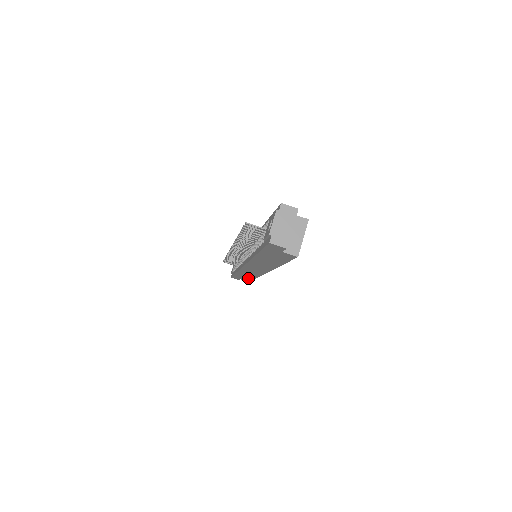
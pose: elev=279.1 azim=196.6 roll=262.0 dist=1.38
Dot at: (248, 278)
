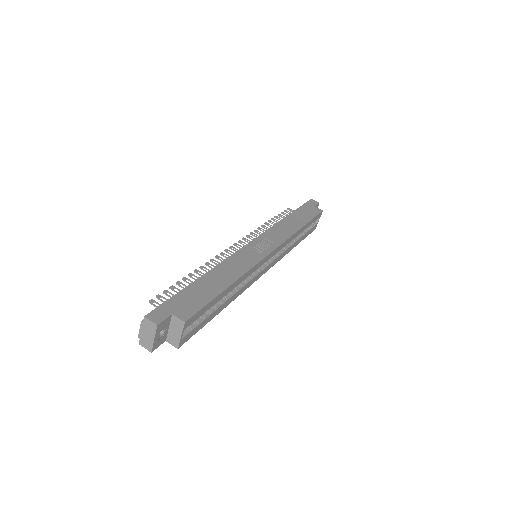
Dot at: occluded
